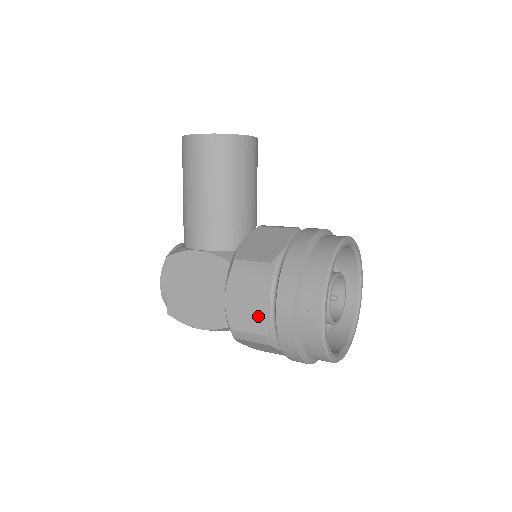
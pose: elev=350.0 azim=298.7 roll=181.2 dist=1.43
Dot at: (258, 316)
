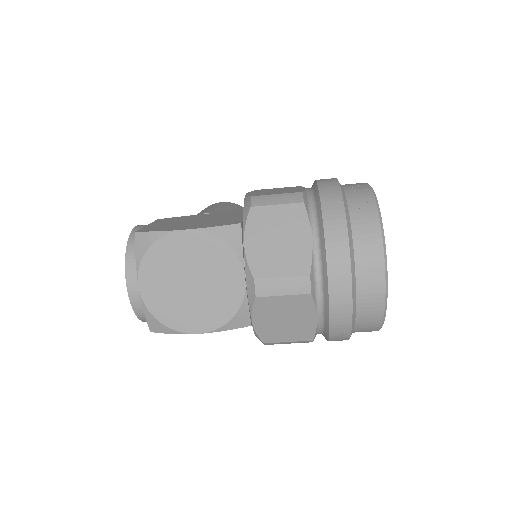
Dot at: (290, 191)
